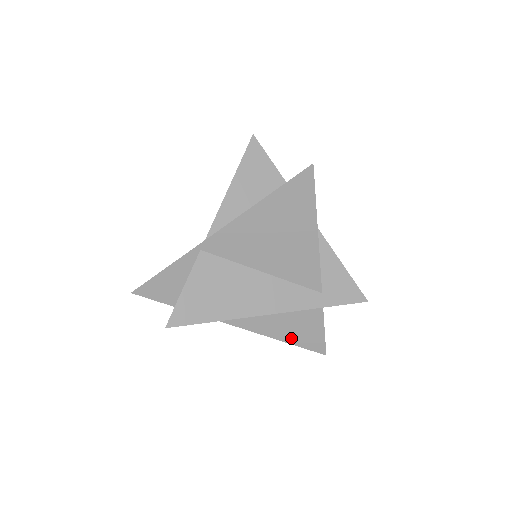
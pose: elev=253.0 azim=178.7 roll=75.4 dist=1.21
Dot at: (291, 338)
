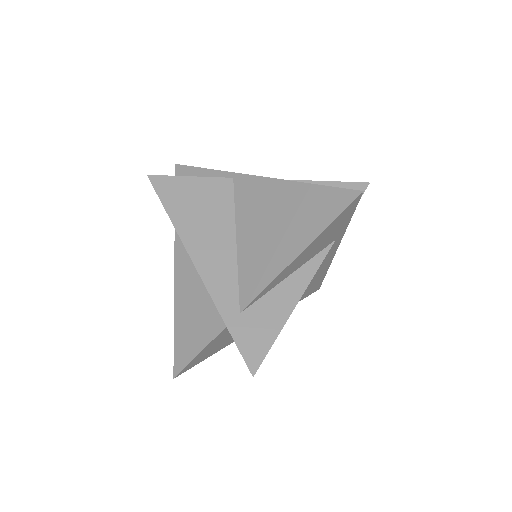
Dot at: (180, 324)
